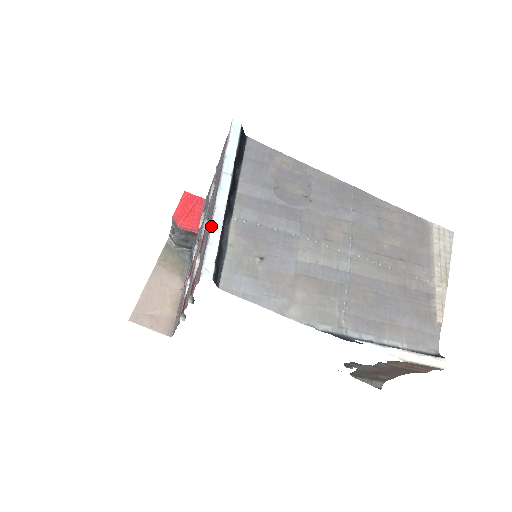
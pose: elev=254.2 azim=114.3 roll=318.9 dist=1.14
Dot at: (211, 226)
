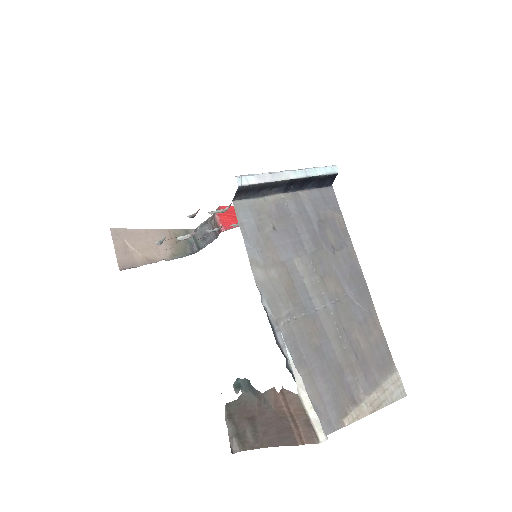
Dot at: (269, 172)
